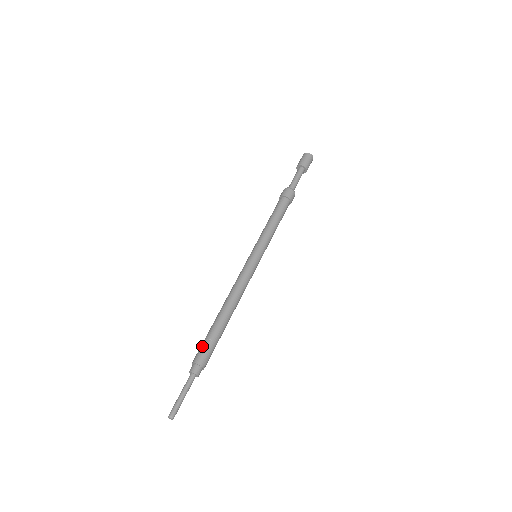
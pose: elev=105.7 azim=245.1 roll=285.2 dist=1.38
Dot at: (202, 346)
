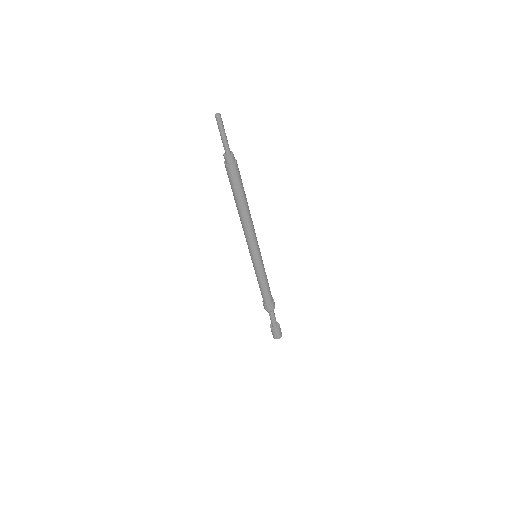
Dot at: occluded
